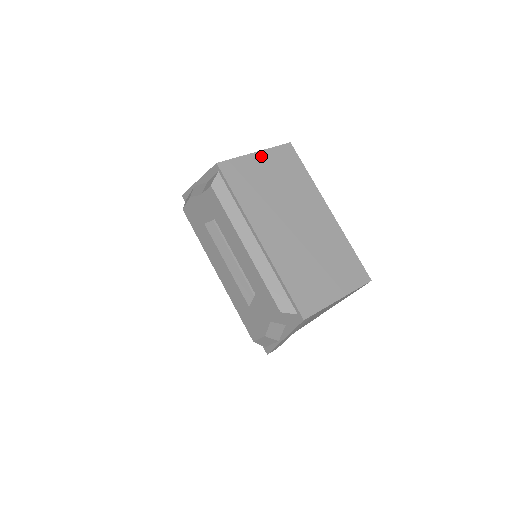
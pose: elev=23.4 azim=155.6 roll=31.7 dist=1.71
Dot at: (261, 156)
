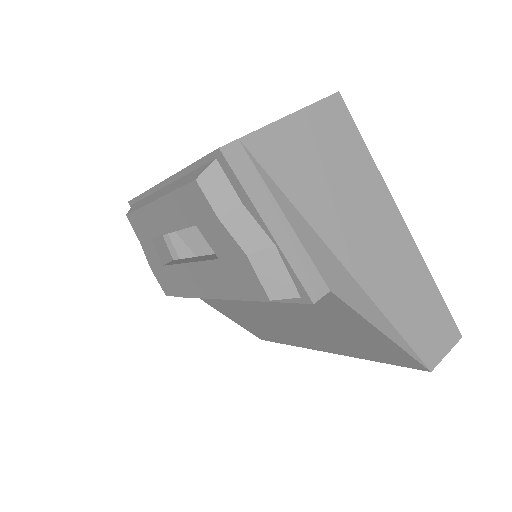
Dot at: occluded
